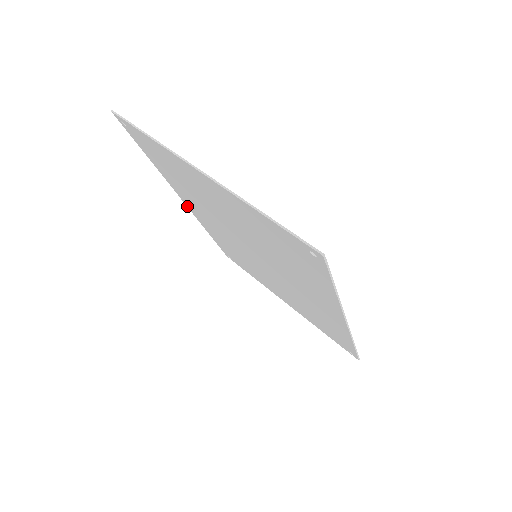
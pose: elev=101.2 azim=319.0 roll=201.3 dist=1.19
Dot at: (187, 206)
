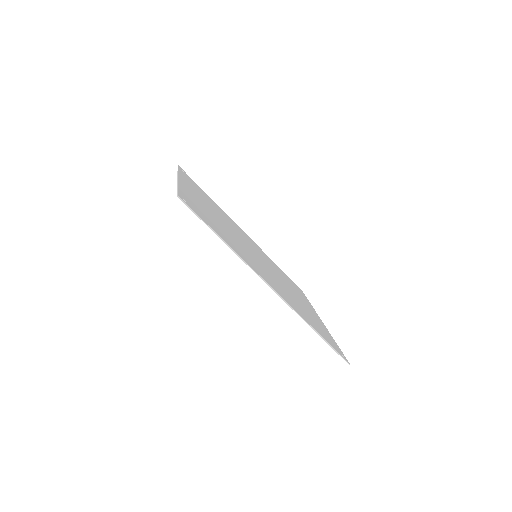
Dot at: occluded
